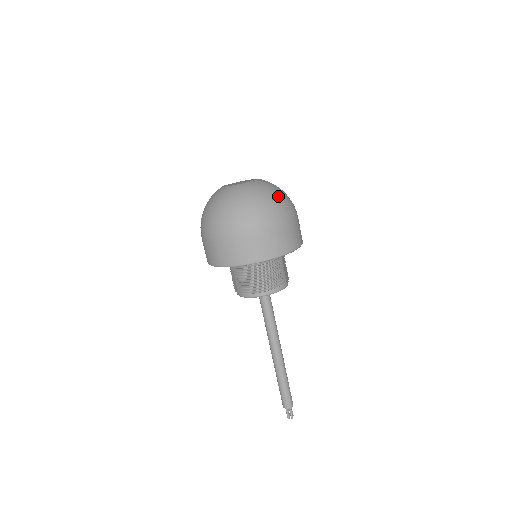
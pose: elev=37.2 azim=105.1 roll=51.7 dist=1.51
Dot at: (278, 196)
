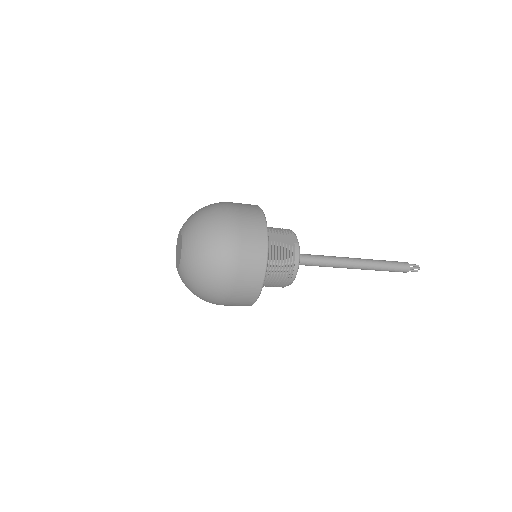
Dot at: (207, 237)
